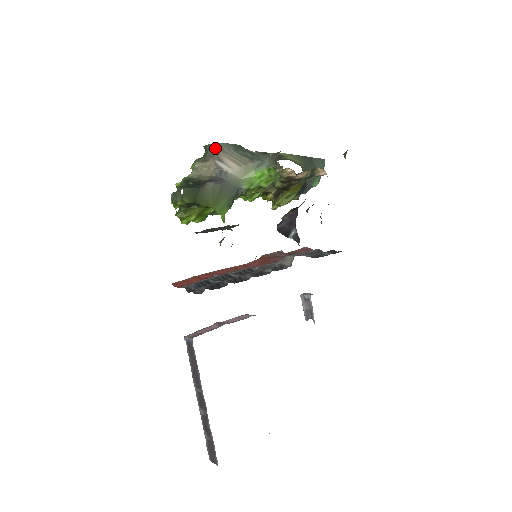
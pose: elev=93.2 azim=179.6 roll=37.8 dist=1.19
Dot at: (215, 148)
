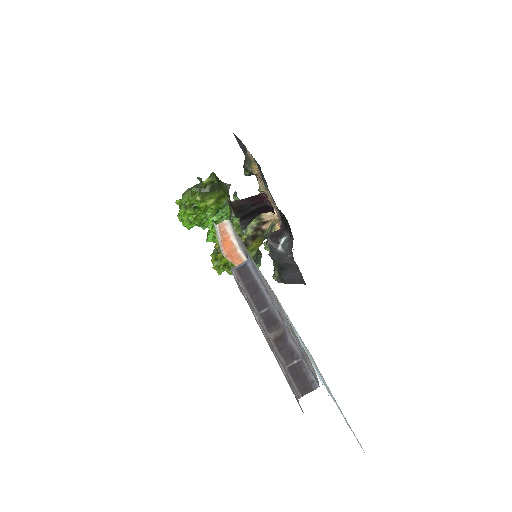
Dot at: occluded
